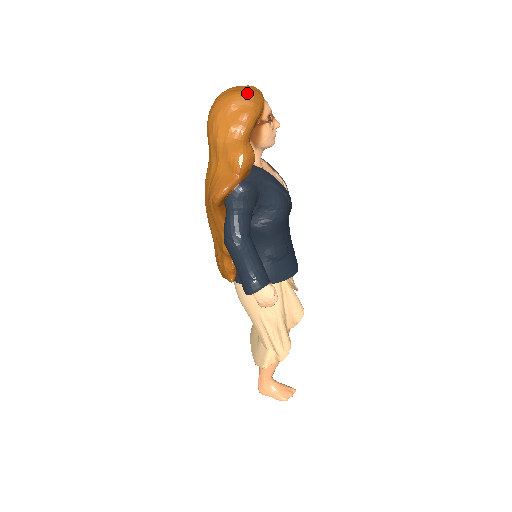
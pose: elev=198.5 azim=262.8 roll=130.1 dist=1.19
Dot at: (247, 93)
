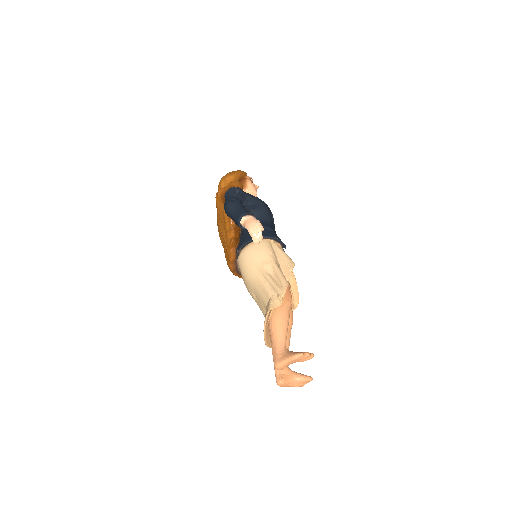
Dot at: occluded
